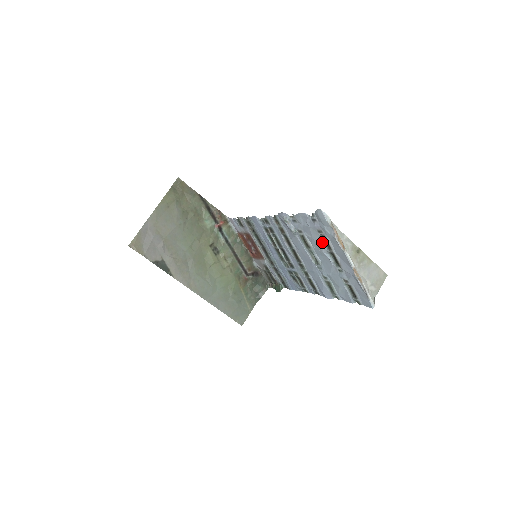
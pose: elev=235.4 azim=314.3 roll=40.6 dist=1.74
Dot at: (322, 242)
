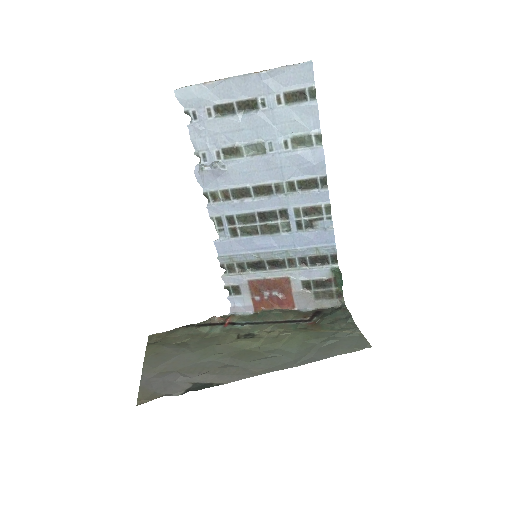
Dot at: (225, 118)
